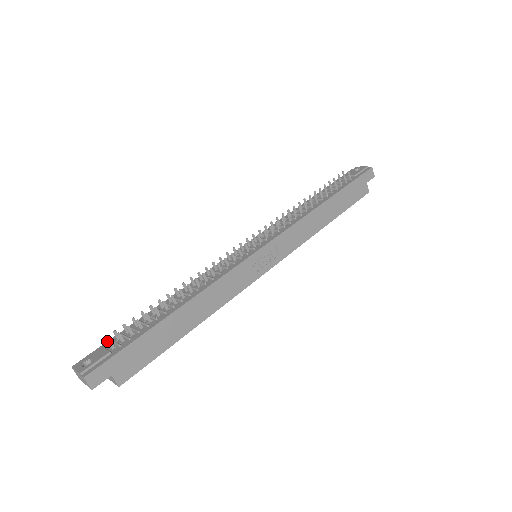
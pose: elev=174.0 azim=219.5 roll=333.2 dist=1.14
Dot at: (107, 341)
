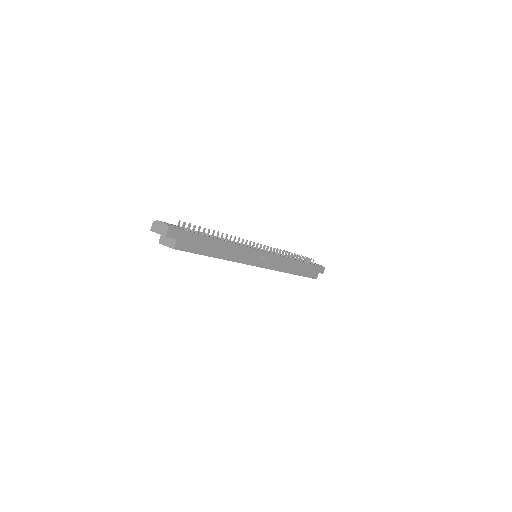
Dot at: (184, 222)
